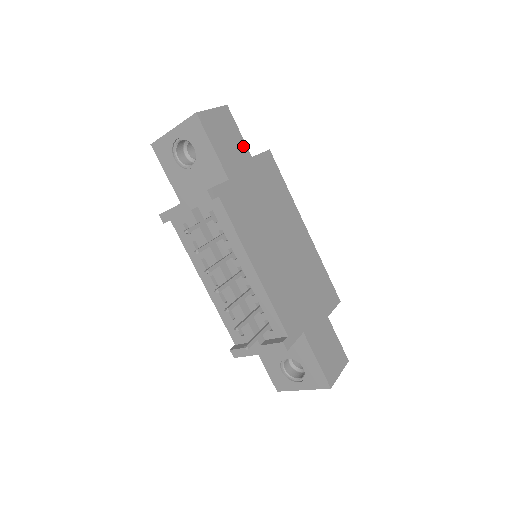
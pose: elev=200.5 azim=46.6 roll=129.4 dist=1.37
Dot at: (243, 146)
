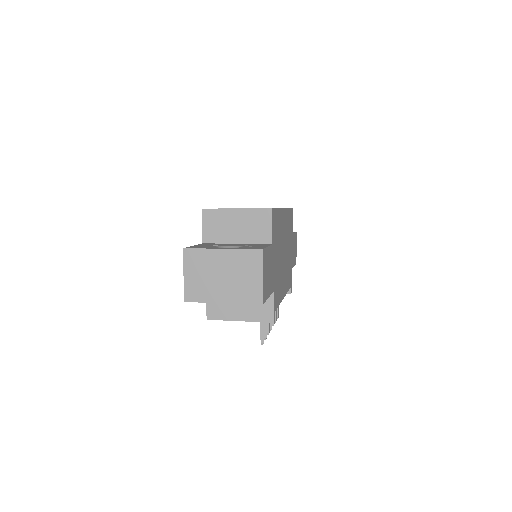
Dot at: (270, 251)
